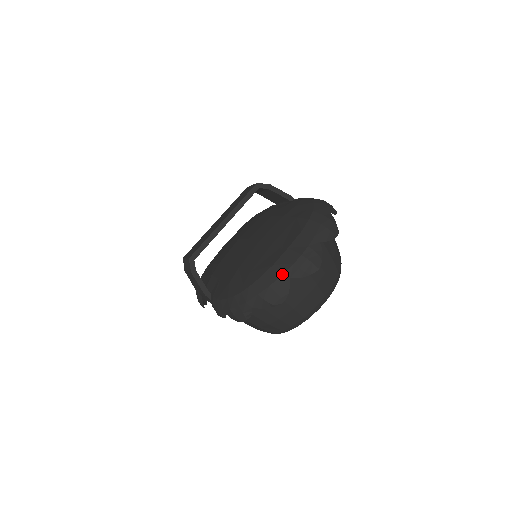
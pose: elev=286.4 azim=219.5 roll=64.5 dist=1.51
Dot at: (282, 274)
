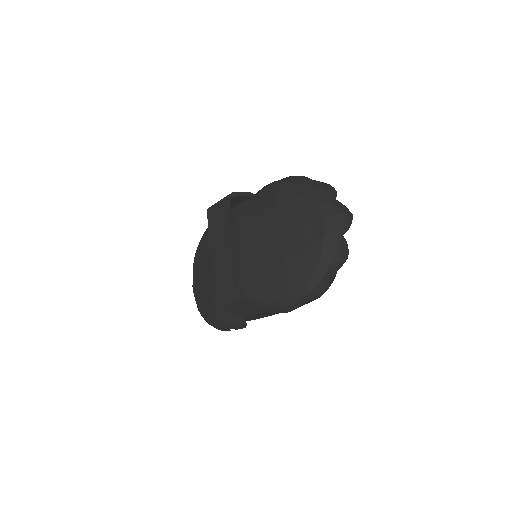
Dot at: (337, 236)
